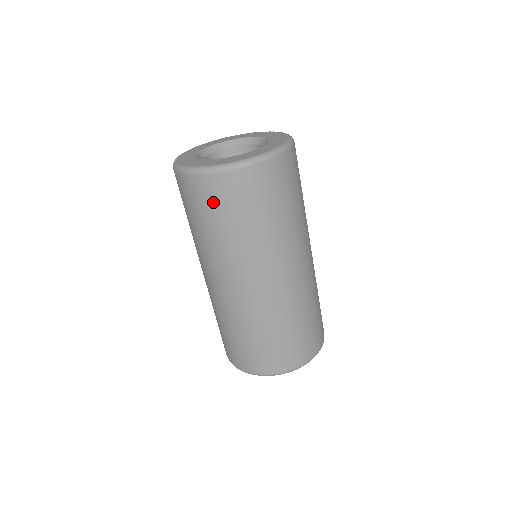
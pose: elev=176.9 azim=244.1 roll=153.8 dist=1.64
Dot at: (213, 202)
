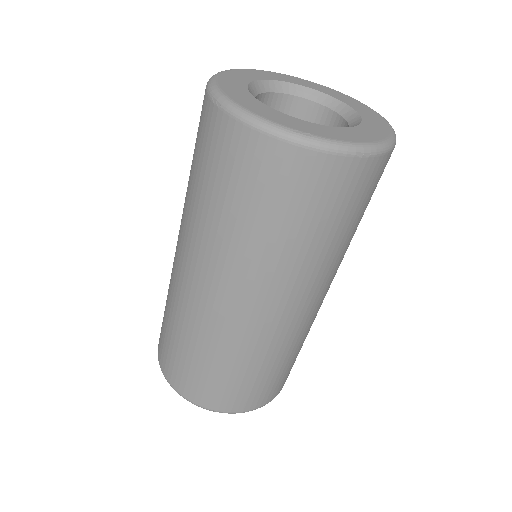
Dot at: (199, 138)
